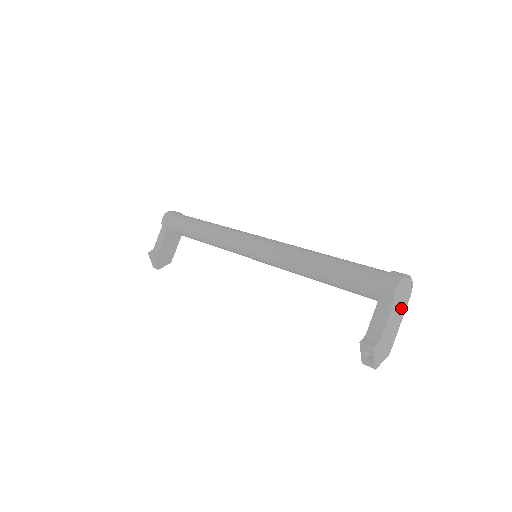
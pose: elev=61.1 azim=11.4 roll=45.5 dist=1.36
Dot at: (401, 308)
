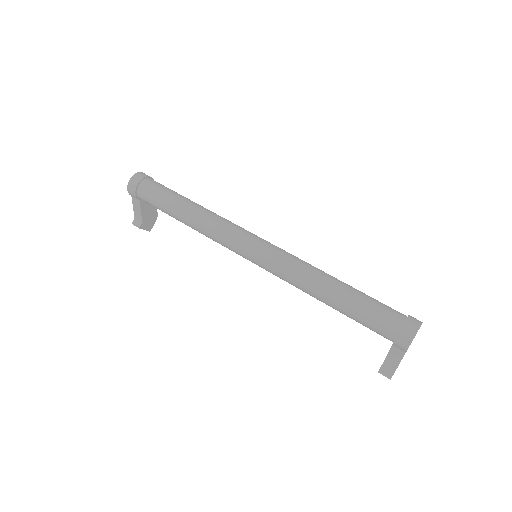
Dot at: occluded
